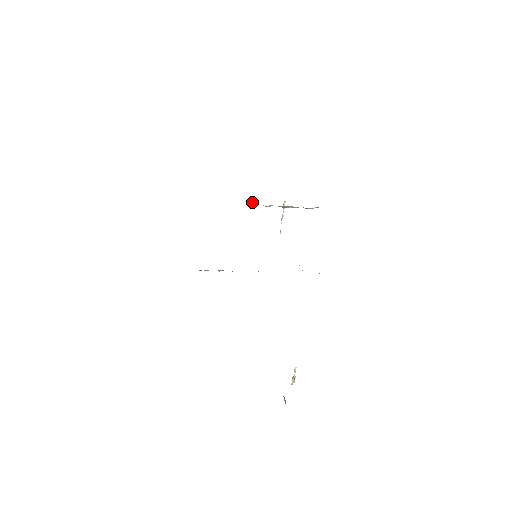
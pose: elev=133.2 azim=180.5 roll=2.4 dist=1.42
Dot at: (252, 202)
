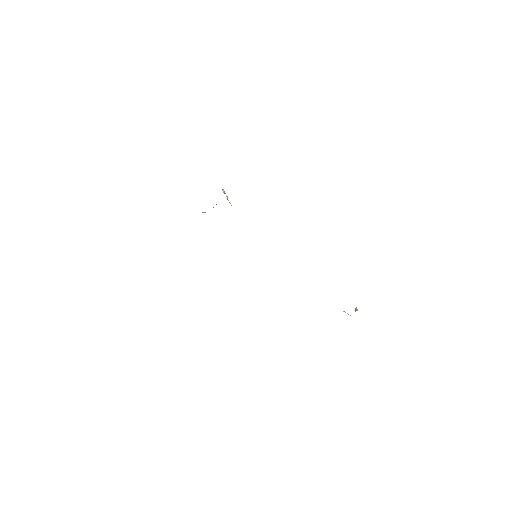
Dot at: occluded
